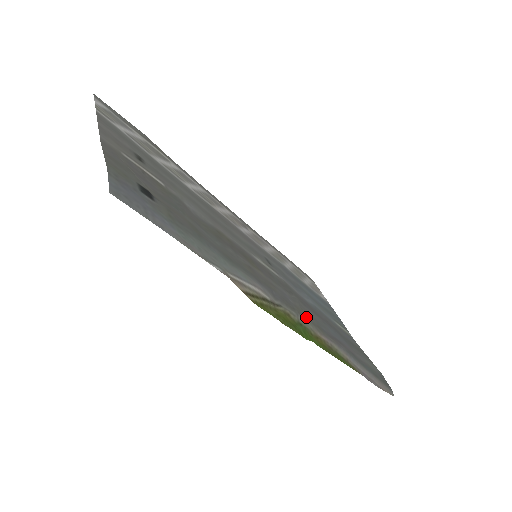
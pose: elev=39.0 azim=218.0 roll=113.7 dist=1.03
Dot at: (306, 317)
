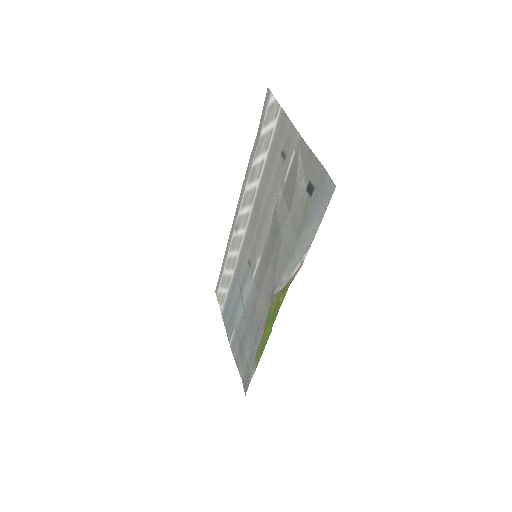
Dot at: (265, 314)
